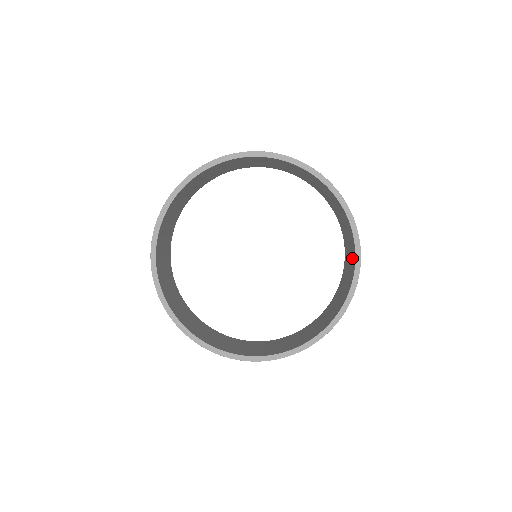
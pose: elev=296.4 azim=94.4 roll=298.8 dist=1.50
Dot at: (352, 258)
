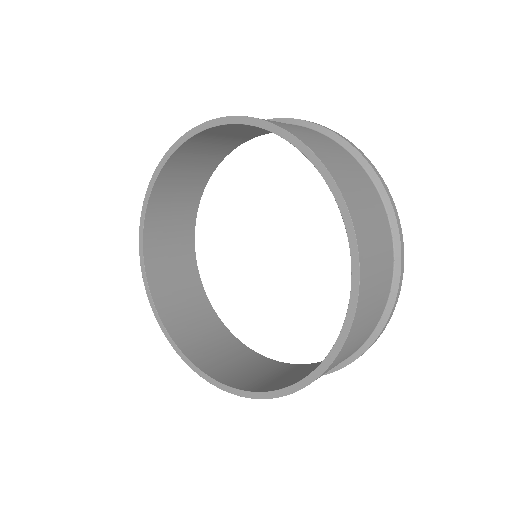
Dot at: occluded
